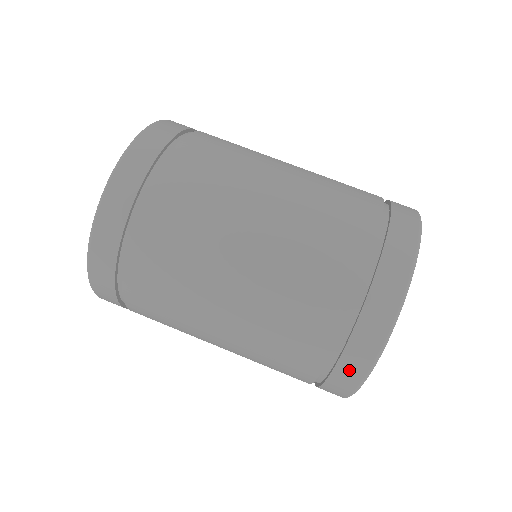
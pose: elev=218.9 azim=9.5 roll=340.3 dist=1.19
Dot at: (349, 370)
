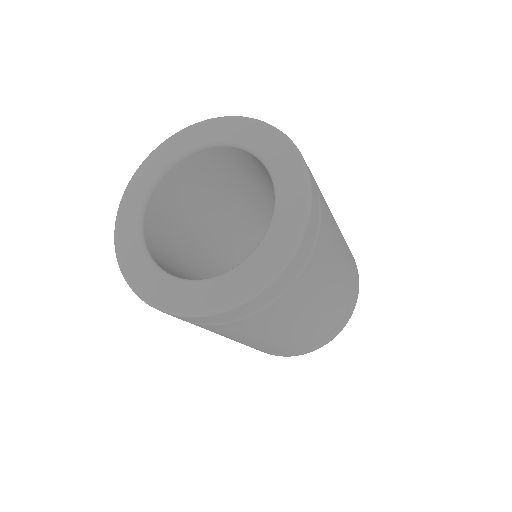
Dot at: (315, 348)
